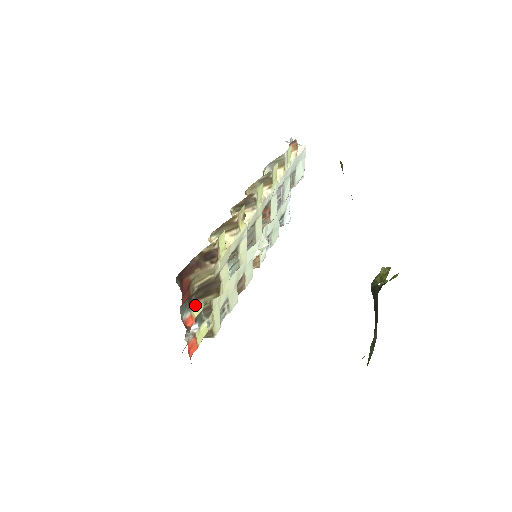
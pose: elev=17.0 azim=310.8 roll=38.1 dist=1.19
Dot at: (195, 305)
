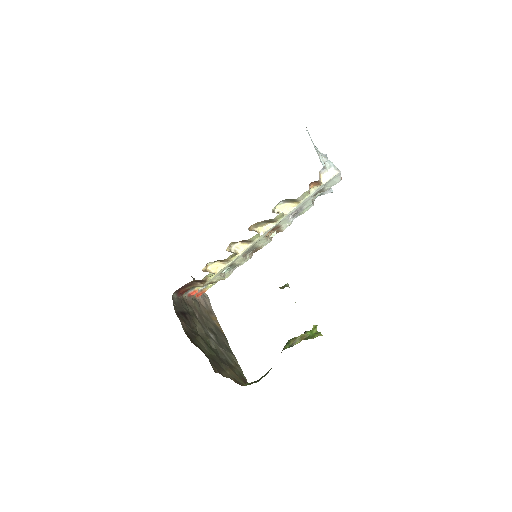
Dot at: occluded
